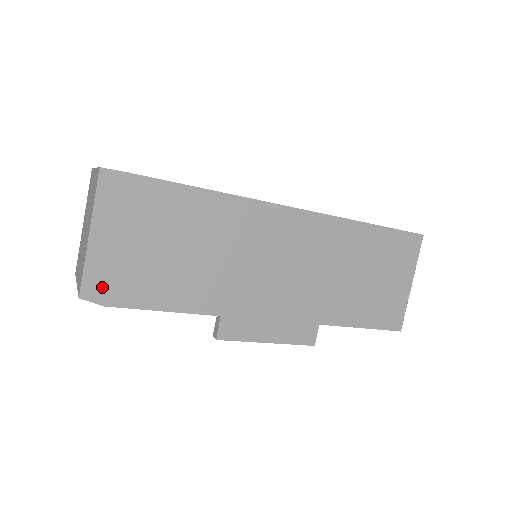
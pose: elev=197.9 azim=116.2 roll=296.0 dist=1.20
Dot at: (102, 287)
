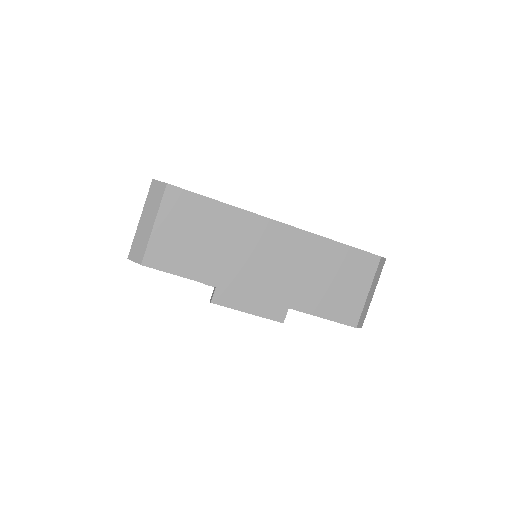
Dot at: (142, 253)
